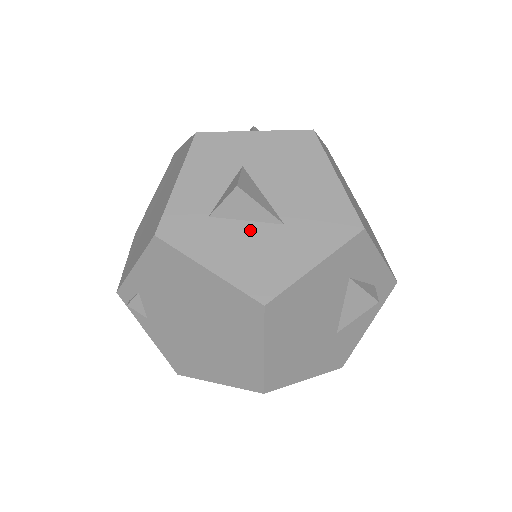
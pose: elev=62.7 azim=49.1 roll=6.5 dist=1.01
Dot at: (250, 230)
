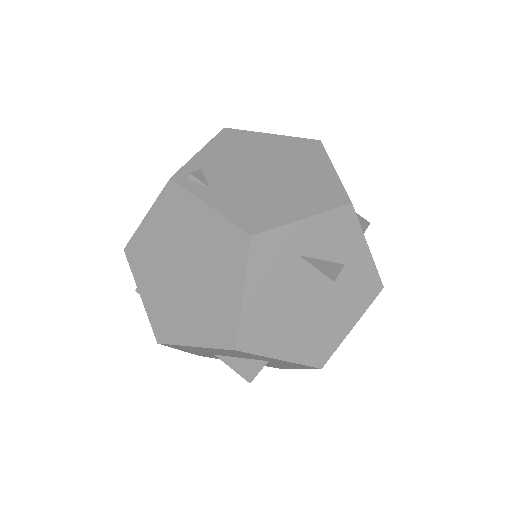
Dot at: occluded
